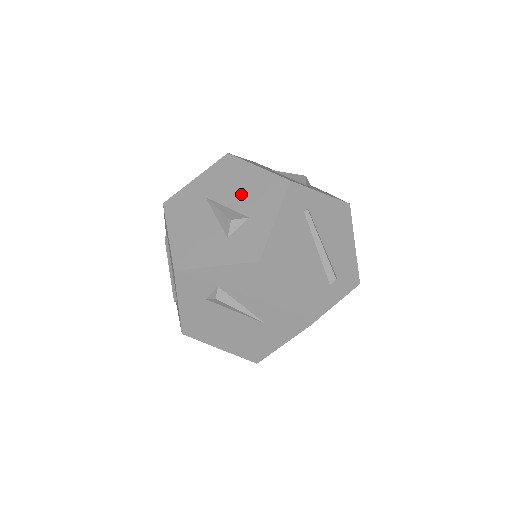
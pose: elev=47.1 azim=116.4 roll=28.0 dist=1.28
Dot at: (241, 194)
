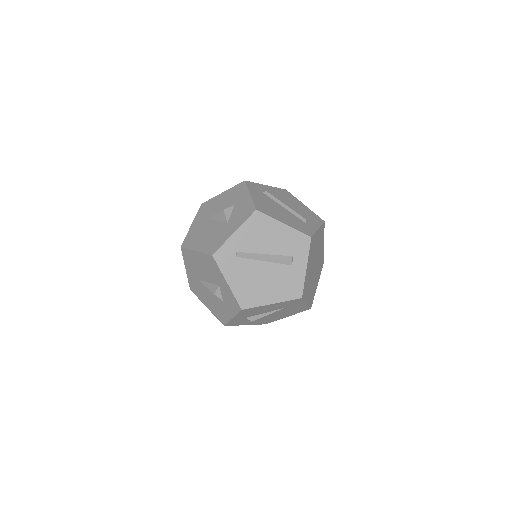
Dot at: (205, 272)
